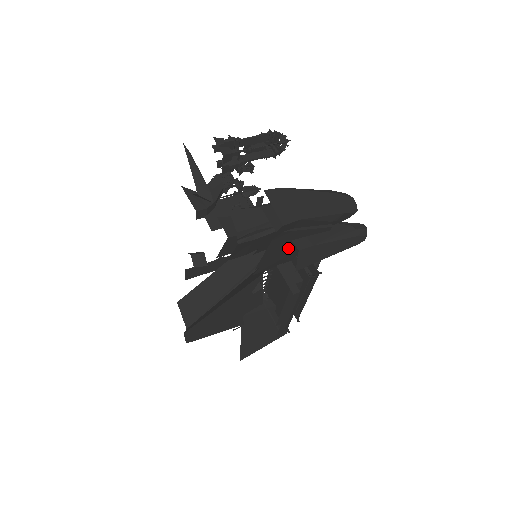
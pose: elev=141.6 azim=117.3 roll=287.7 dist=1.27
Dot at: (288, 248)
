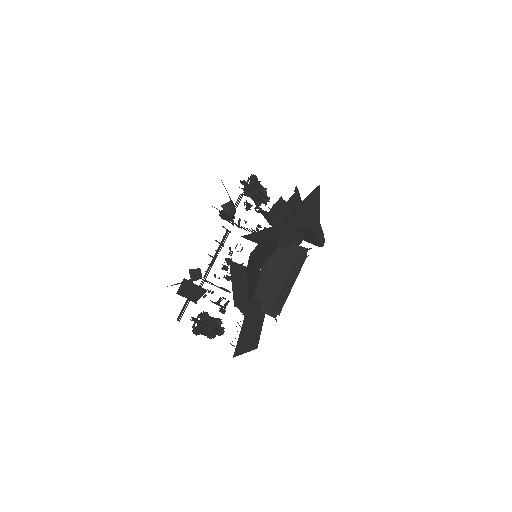
Dot at: (301, 222)
